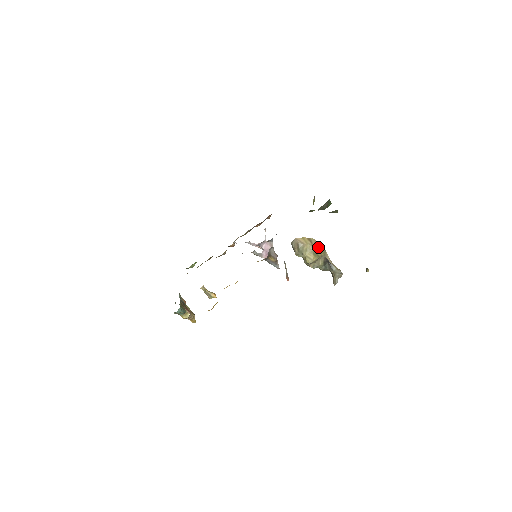
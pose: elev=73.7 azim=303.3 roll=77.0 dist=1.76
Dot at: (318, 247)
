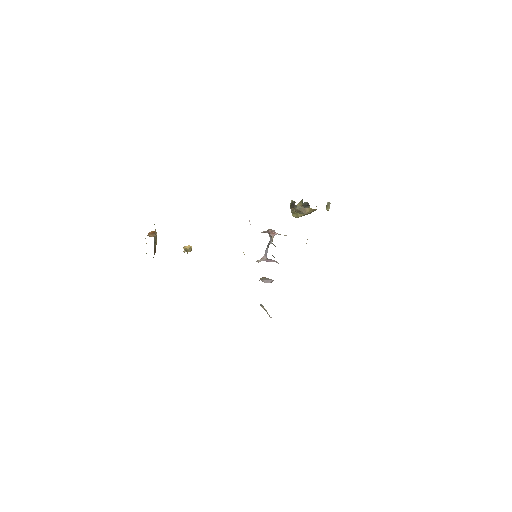
Dot at: occluded
